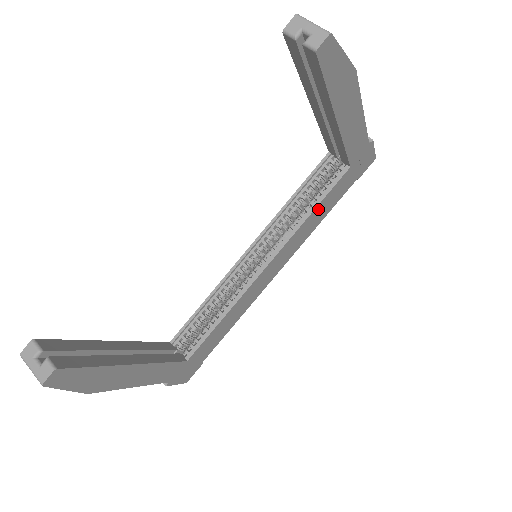
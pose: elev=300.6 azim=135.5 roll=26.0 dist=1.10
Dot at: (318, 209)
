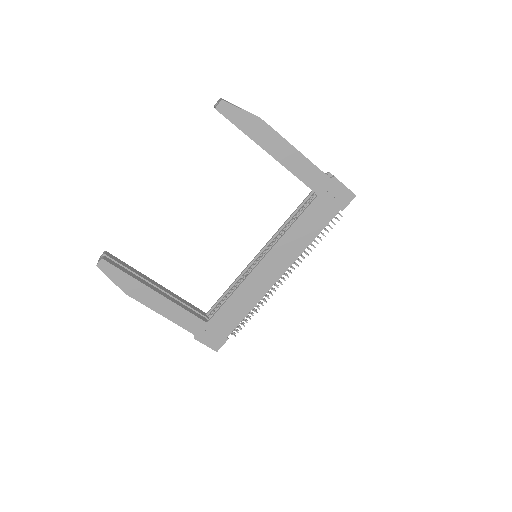
Dot at: (298, 226)
